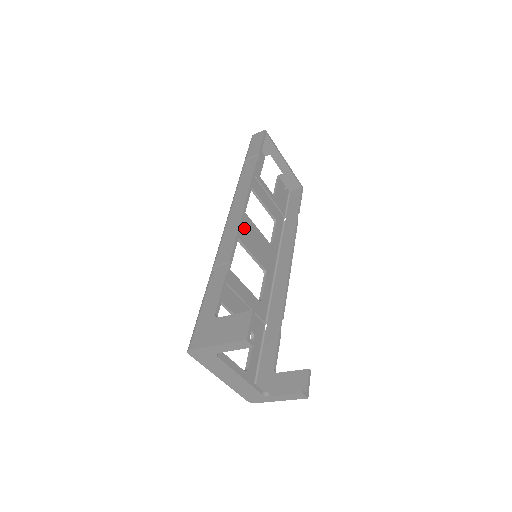
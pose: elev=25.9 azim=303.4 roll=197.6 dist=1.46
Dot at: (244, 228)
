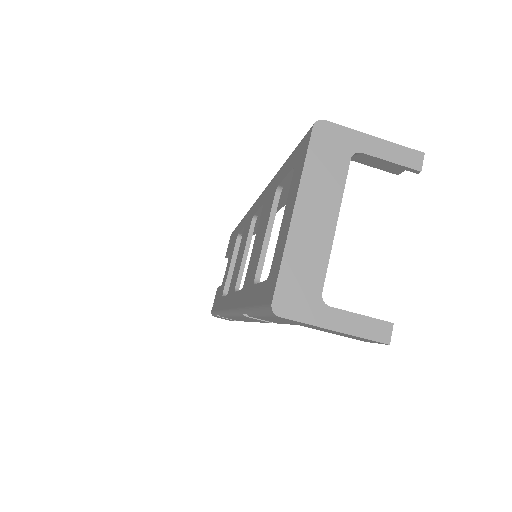
Dot at: occluded
